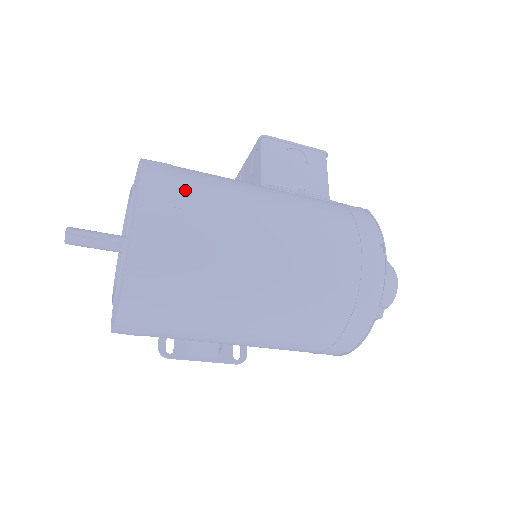
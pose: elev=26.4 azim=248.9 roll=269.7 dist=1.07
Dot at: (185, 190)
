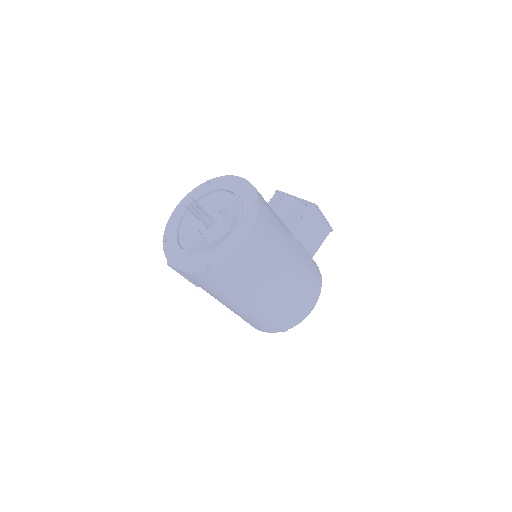
Dot at: (266, 241)
